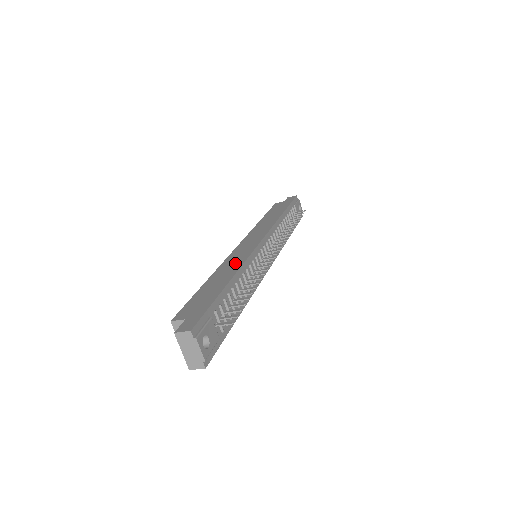
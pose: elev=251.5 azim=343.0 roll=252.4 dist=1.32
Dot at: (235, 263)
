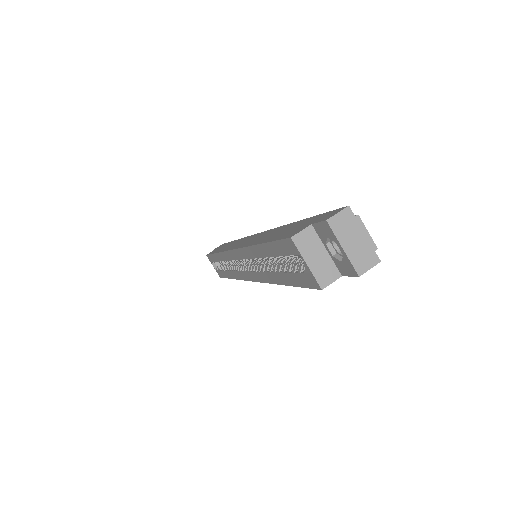
Dot at: (265, 234)
